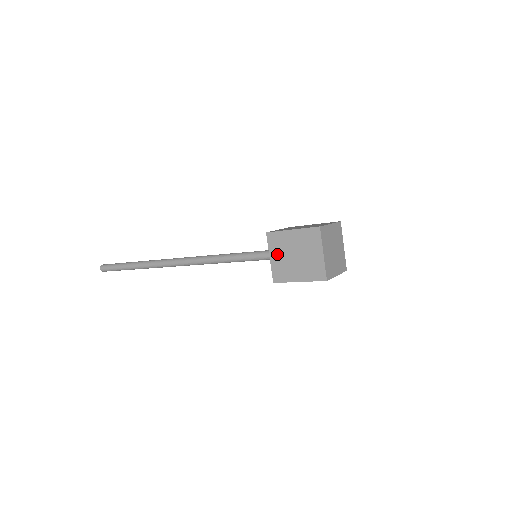
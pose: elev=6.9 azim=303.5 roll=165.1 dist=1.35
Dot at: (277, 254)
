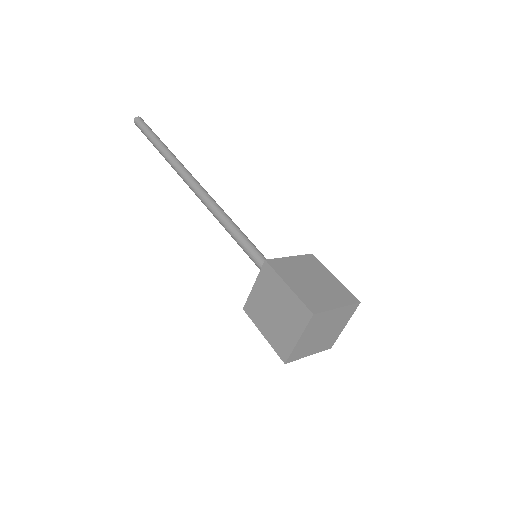
Dot at: occluded
